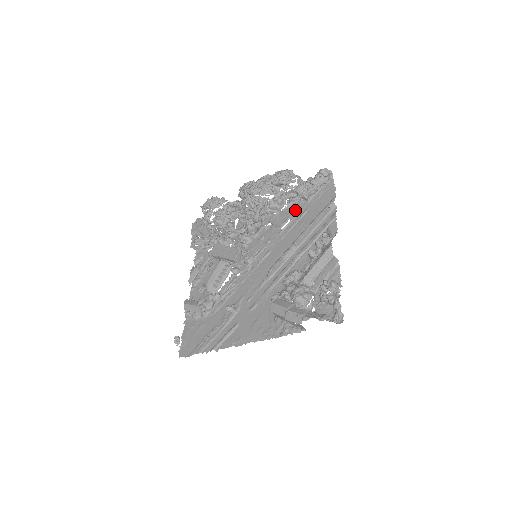
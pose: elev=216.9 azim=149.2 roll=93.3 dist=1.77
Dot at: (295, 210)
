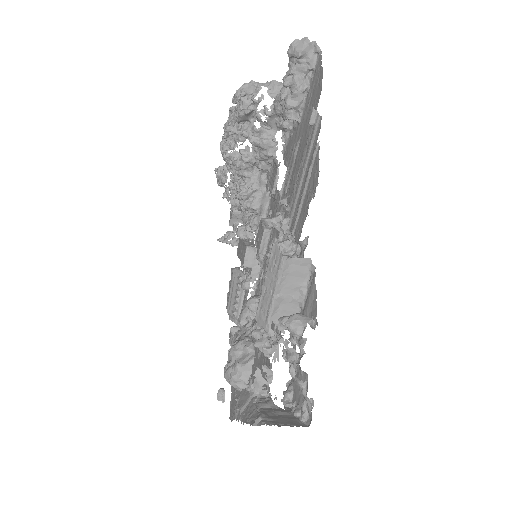
Dot at: (290, 147)
